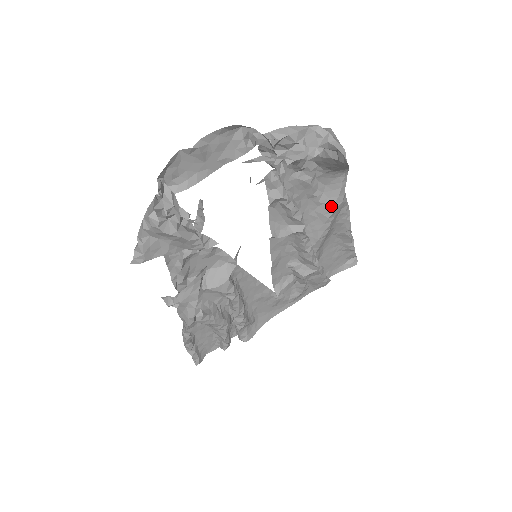
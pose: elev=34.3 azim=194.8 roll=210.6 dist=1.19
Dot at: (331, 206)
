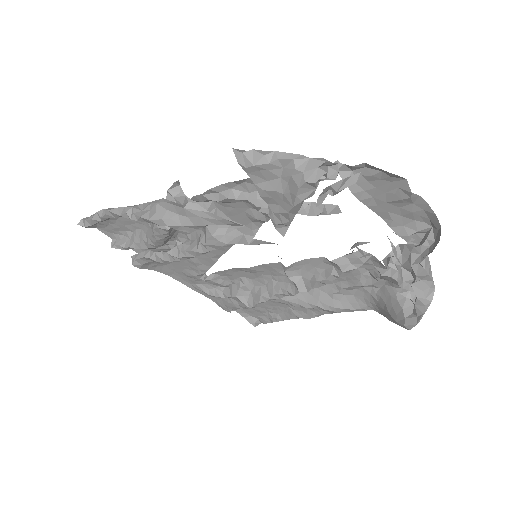
Dot at: (331, 305)
